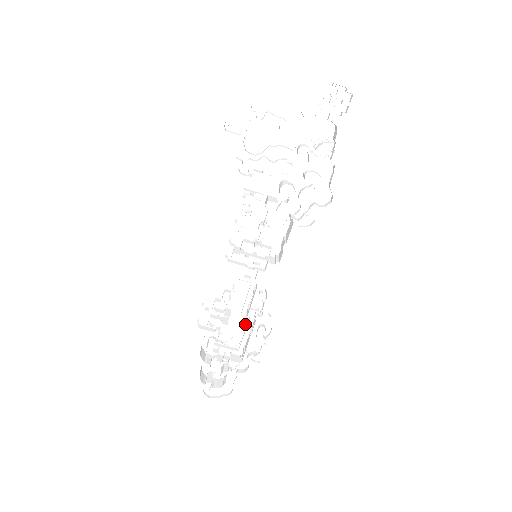
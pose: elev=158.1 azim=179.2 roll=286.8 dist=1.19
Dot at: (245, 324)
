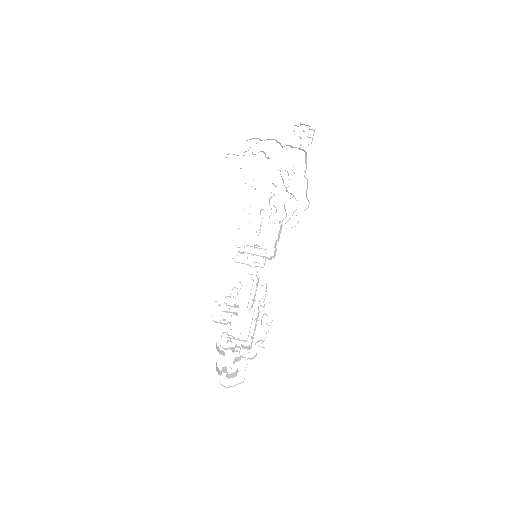
Dot at: (251, 317)
